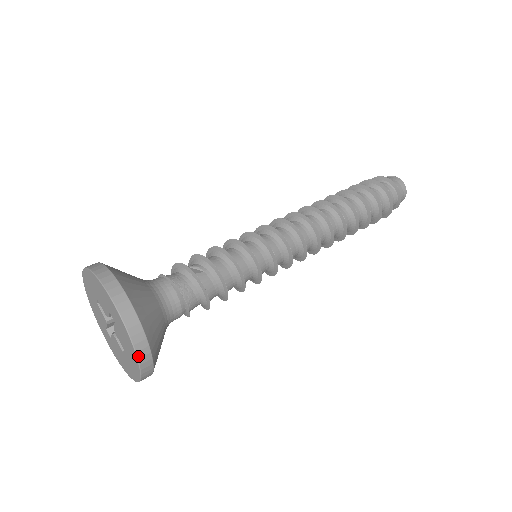
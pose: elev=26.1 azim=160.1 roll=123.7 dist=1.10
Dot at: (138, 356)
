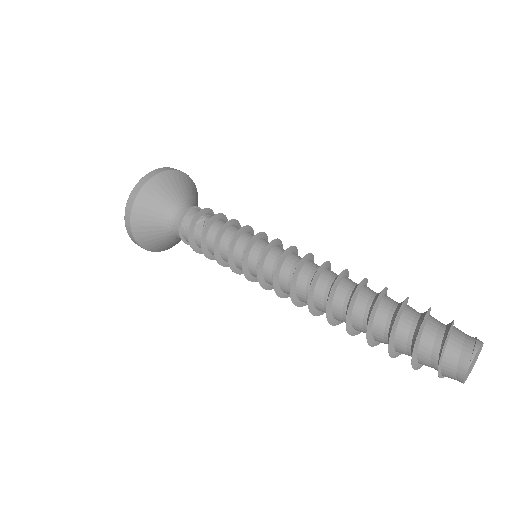
Dot at: (132, 239)
